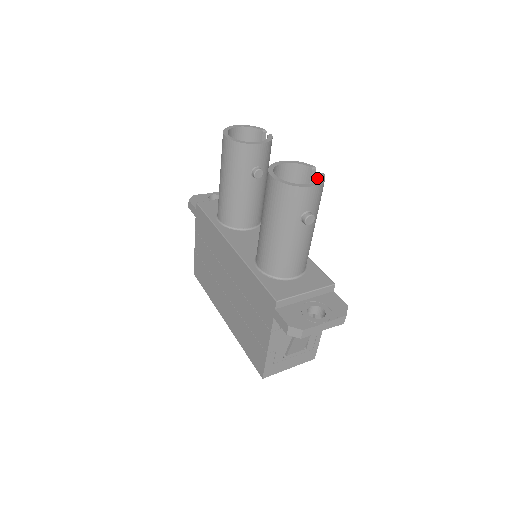
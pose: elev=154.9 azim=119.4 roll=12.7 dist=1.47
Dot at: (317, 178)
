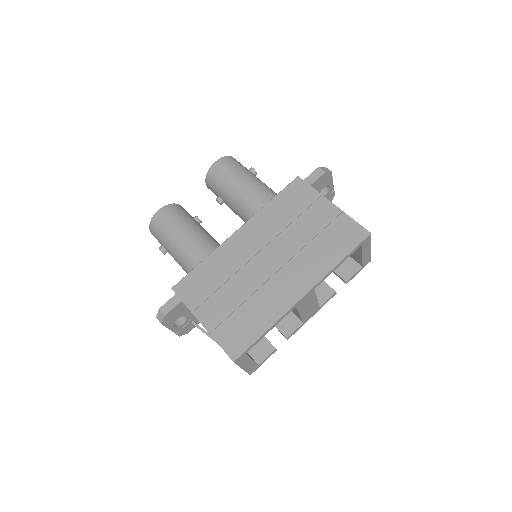
Dot at: occluded
